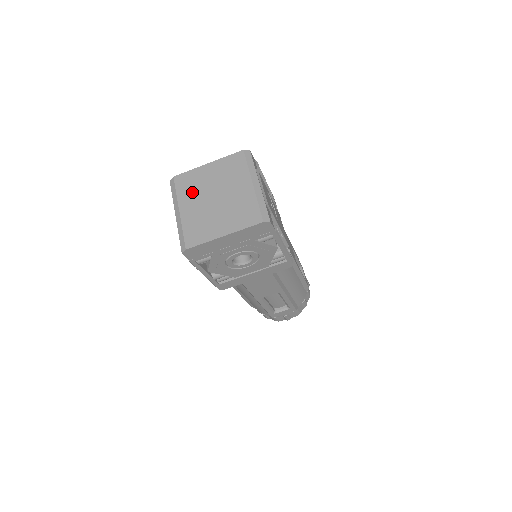
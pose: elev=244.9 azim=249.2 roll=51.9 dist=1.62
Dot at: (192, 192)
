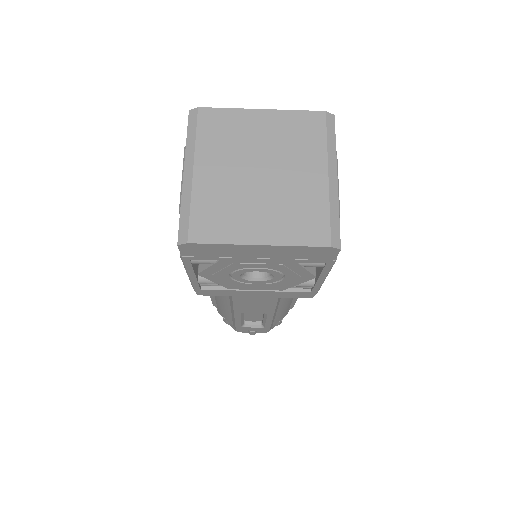
Dot at: (223, 147)
